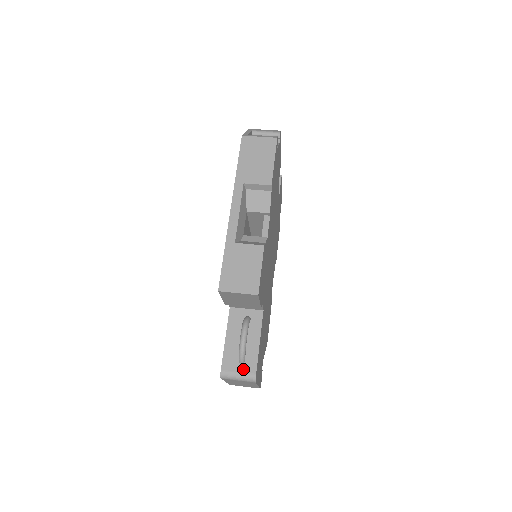
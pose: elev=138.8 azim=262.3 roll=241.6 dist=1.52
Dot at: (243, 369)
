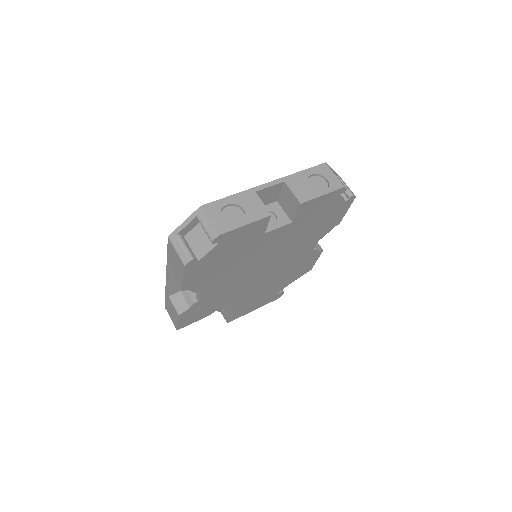
Dot at: (222, 313)
